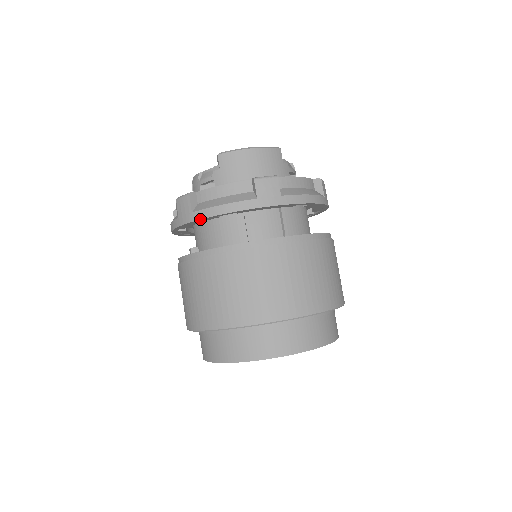
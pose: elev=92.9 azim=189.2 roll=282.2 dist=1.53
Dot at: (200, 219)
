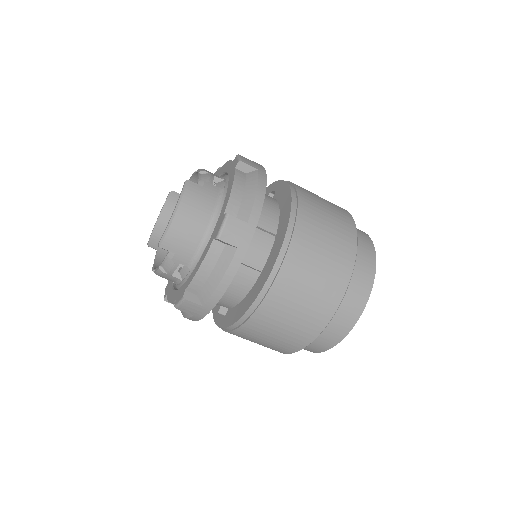
Dot at: occluded
